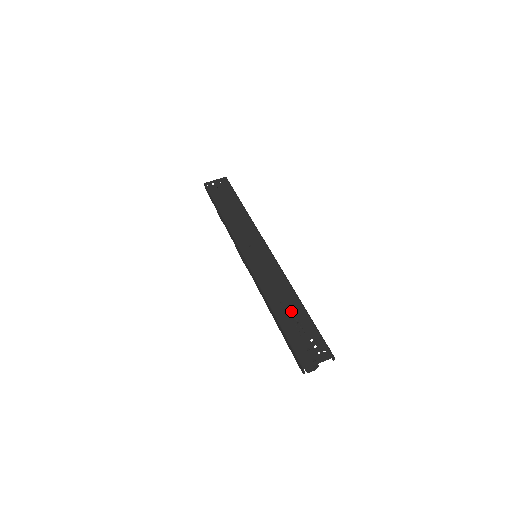
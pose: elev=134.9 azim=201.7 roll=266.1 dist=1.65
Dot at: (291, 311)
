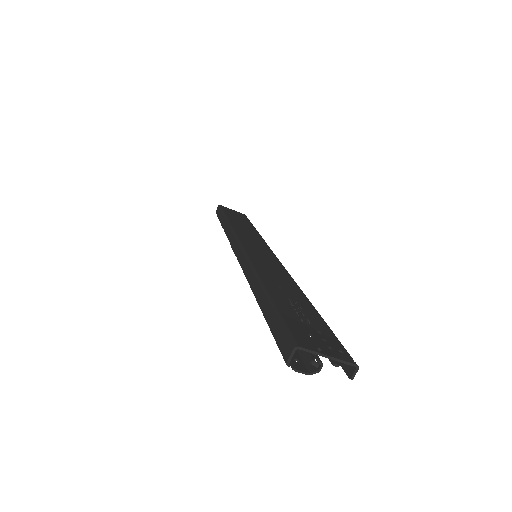
Dot at: (293, 298)
